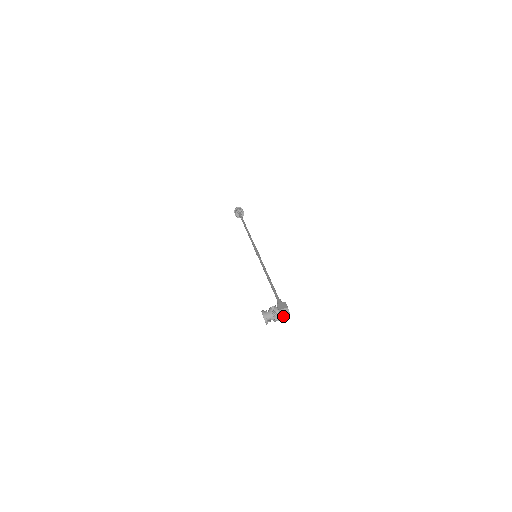
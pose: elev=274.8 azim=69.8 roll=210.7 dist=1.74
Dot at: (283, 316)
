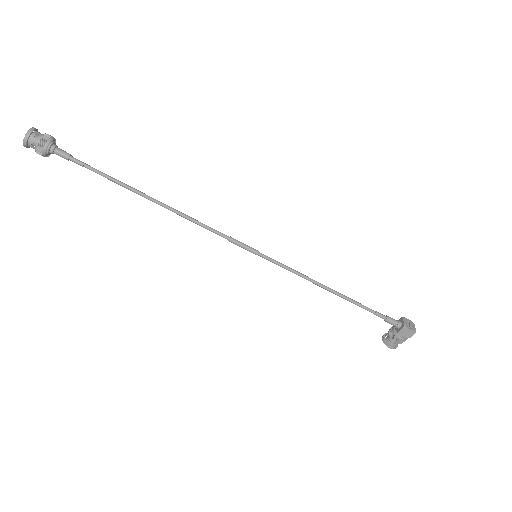
Dot at: occluded
